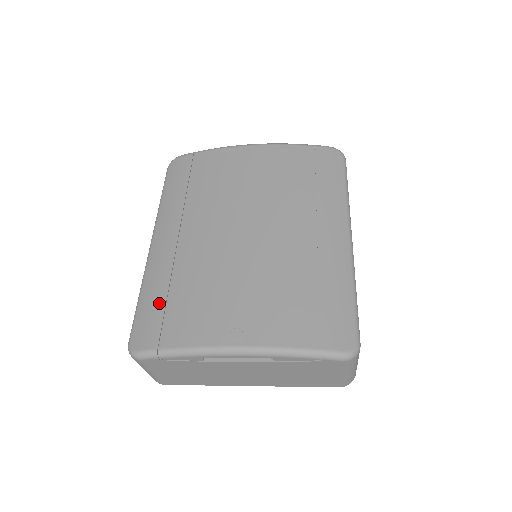
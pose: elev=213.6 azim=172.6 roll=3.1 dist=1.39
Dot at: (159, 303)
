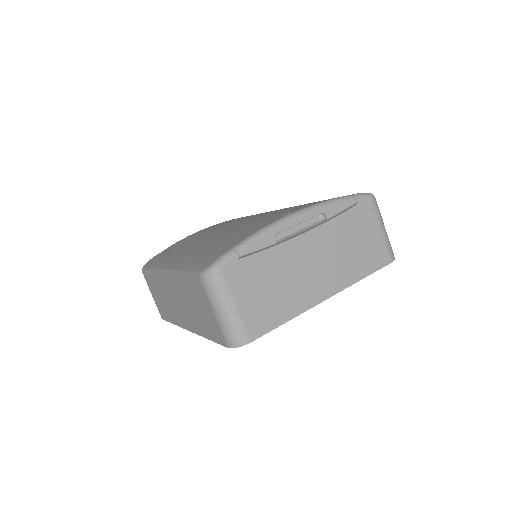
Dot at: (207, 253)
